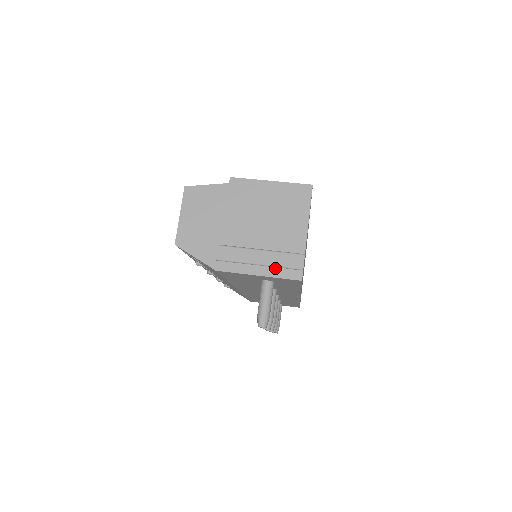
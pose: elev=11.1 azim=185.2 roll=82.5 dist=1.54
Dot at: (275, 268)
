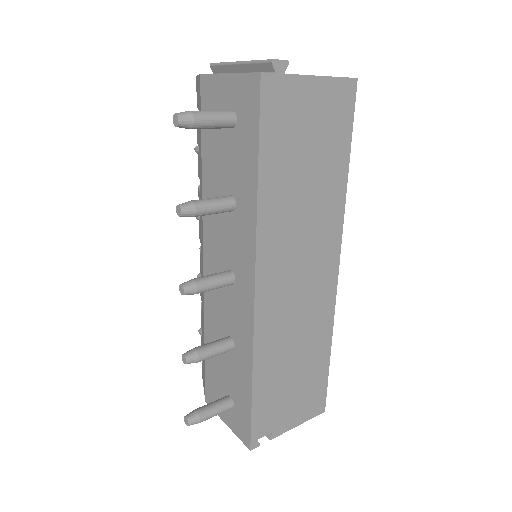
Dot at: occluded
